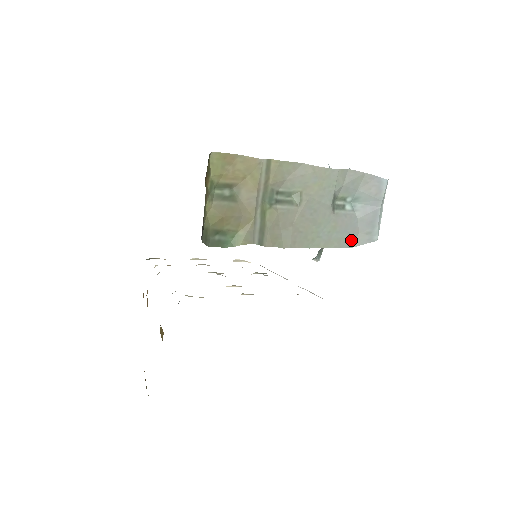
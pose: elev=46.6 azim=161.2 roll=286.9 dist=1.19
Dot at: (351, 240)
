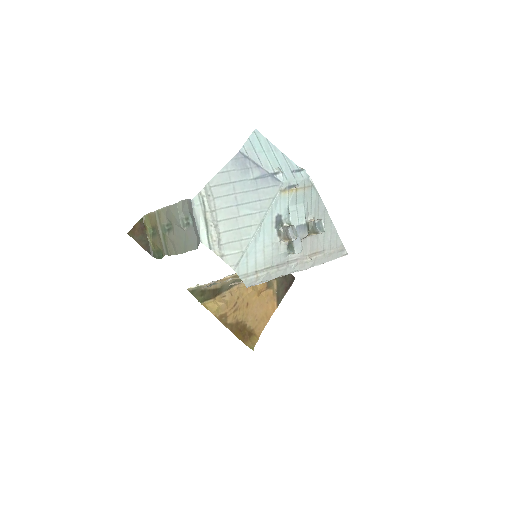
Dot at: (196, 244)
